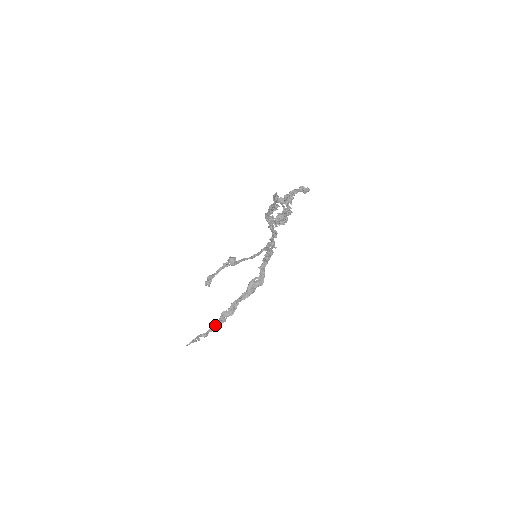
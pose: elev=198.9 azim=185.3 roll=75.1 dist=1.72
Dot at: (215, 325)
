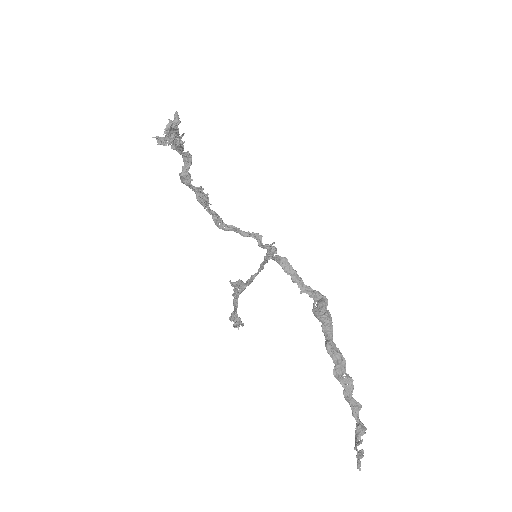
Dot at: (350, 400)
